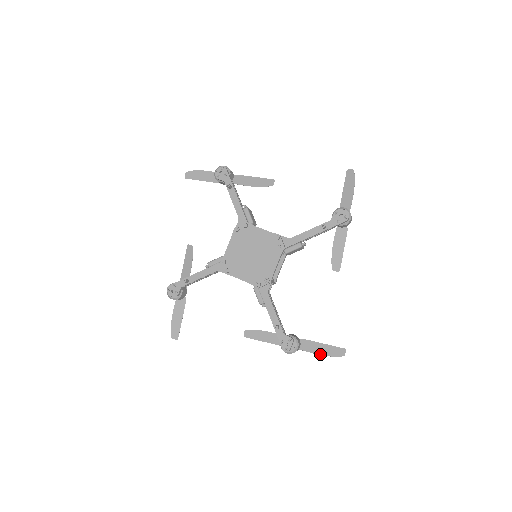
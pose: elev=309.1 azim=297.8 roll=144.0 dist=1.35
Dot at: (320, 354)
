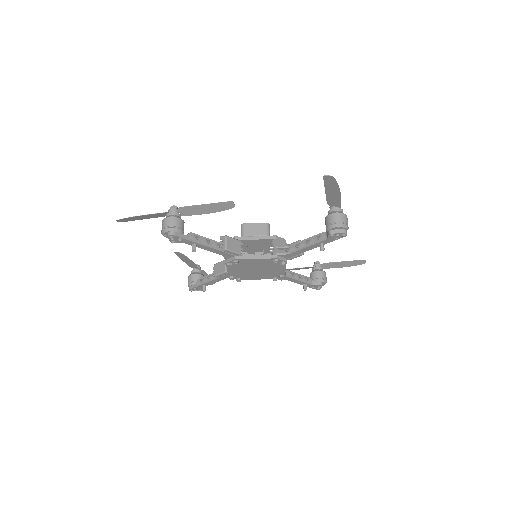
Dot at: occluded
